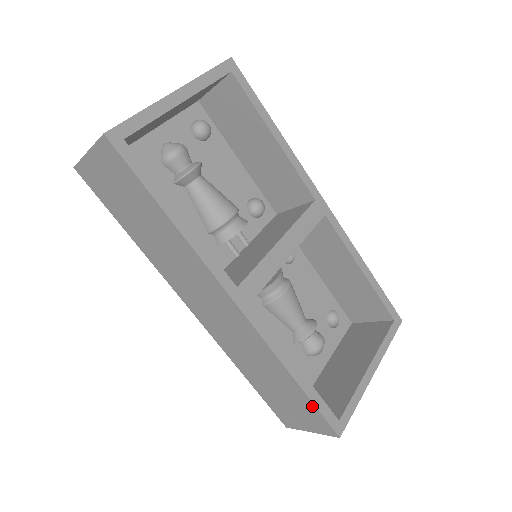
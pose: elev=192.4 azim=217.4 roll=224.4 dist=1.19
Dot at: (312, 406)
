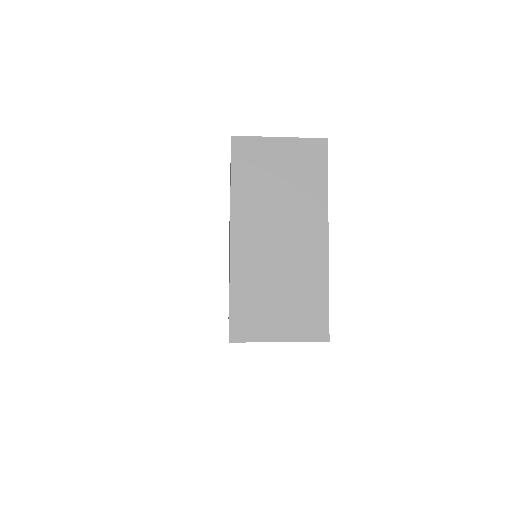
Dot at: occluded
